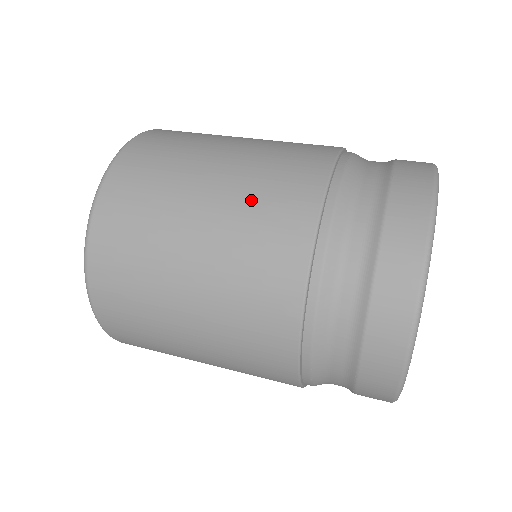
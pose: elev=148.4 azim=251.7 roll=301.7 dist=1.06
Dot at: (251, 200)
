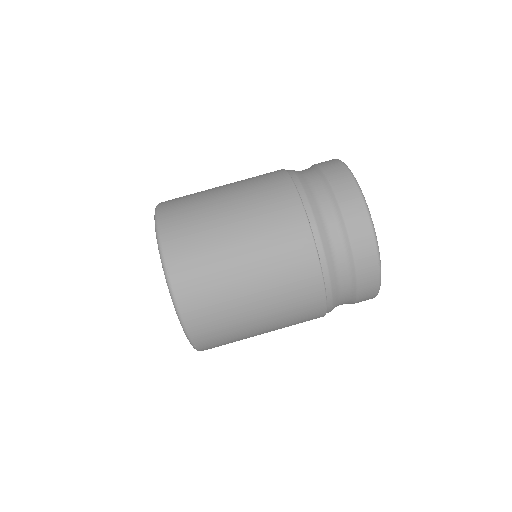
Dot at: (269, 239)
